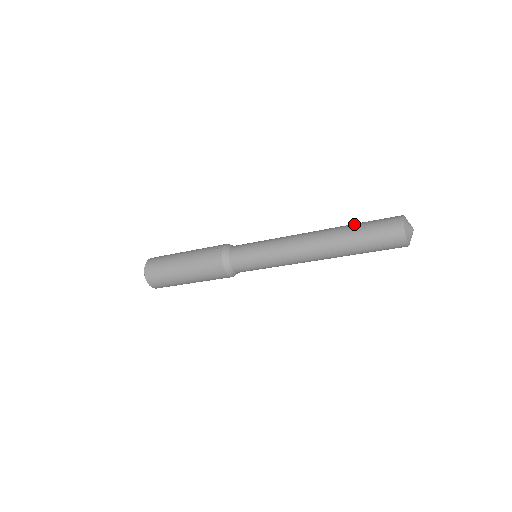
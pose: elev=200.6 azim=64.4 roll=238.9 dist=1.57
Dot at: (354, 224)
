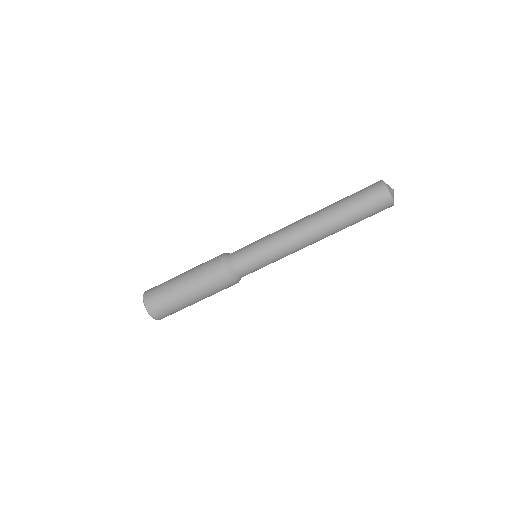
Dot at: (341, 199)
